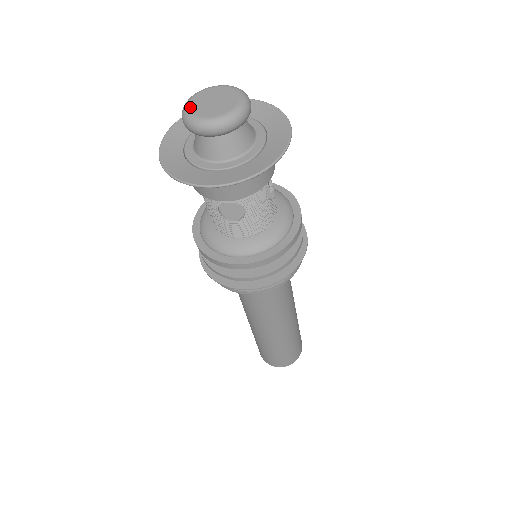
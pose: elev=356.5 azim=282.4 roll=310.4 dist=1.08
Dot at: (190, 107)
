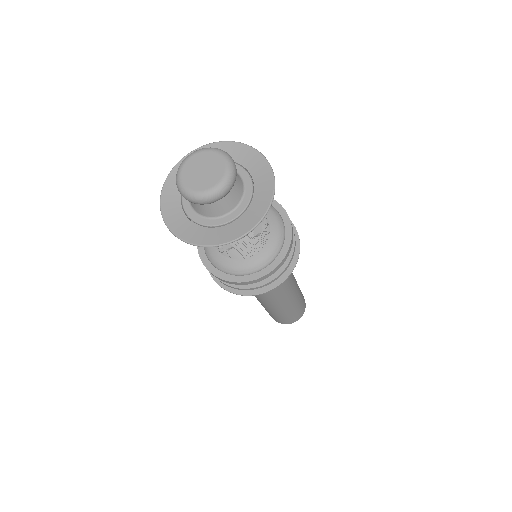
Dot at: (182, 172)
